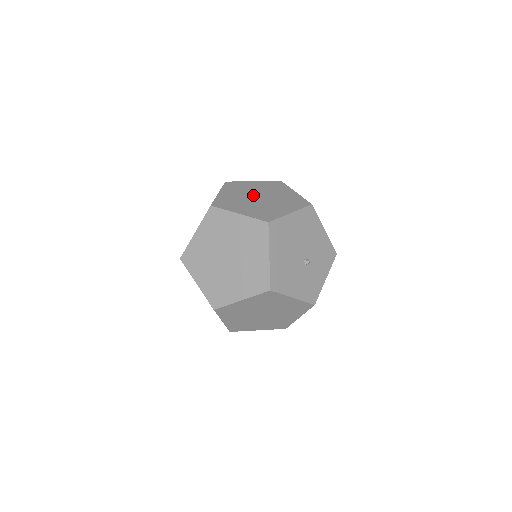
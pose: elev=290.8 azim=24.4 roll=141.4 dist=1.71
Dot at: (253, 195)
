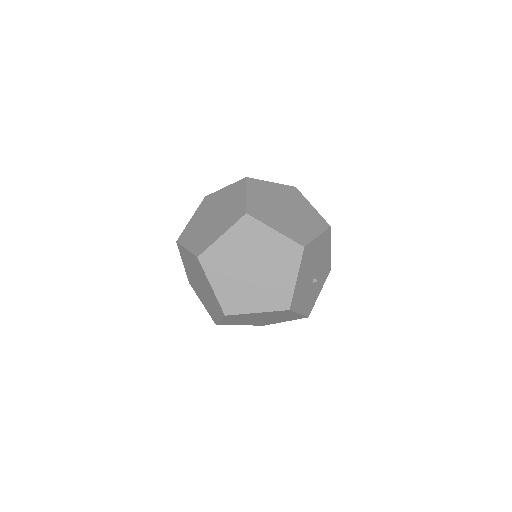
Dot at: (279, 204)
